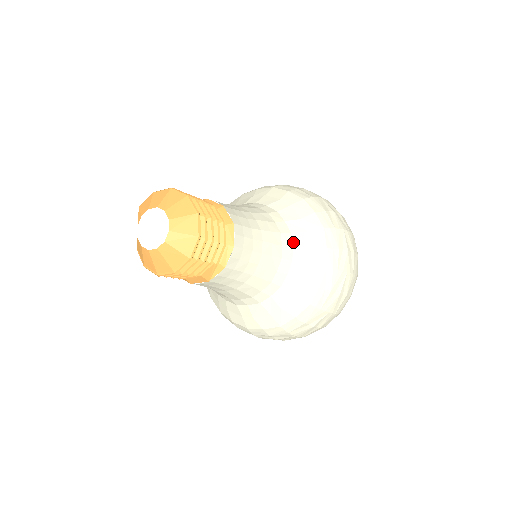
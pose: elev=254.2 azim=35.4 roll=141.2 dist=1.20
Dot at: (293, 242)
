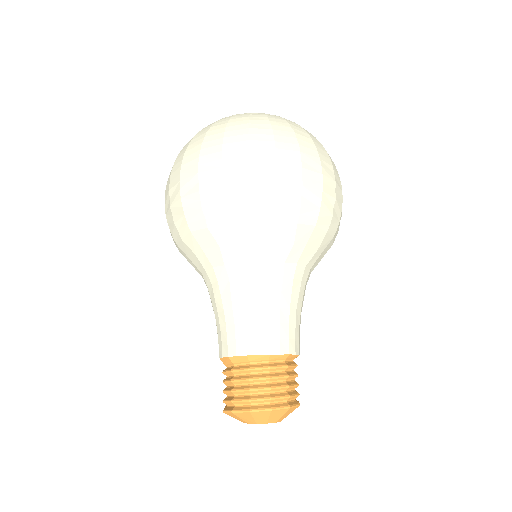
Dot at: (303, 265)
